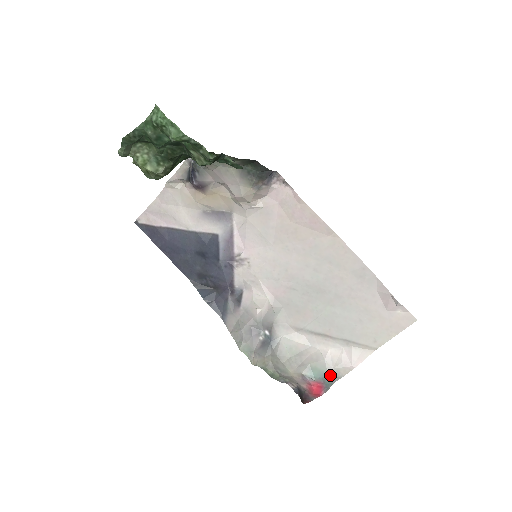
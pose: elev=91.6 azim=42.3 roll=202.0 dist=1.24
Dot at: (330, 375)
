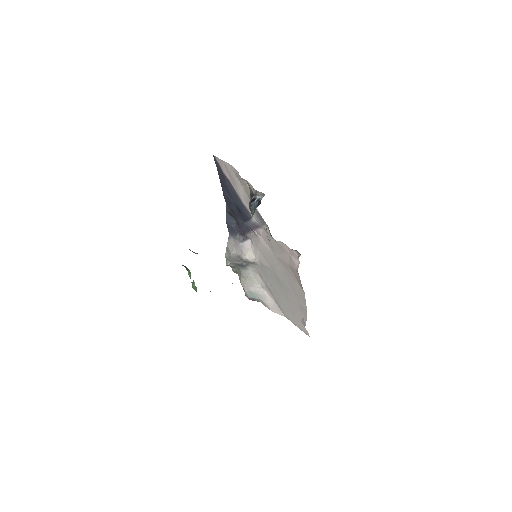
Dot at: (259, 300)
